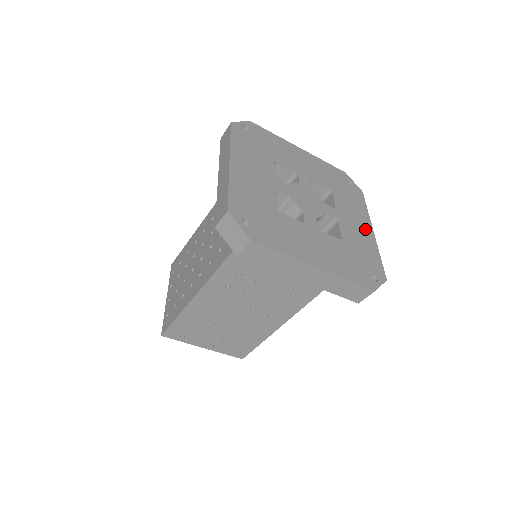
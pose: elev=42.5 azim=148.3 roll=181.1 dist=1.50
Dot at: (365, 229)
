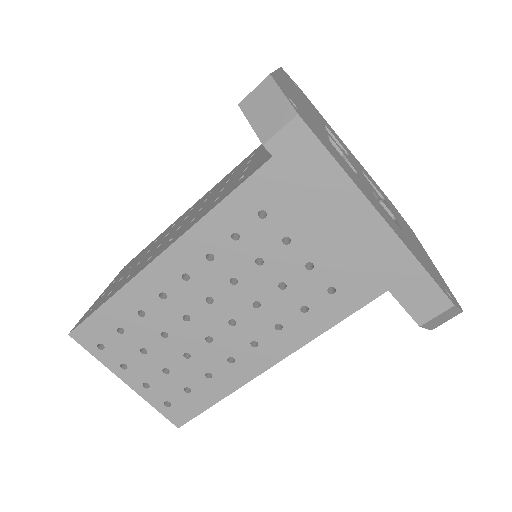
Dot at: (424, 252)
